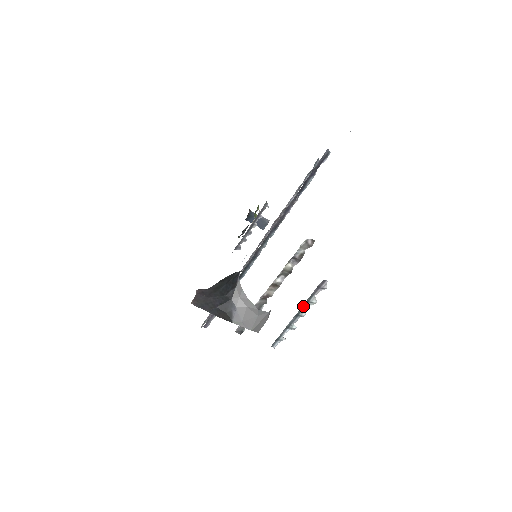
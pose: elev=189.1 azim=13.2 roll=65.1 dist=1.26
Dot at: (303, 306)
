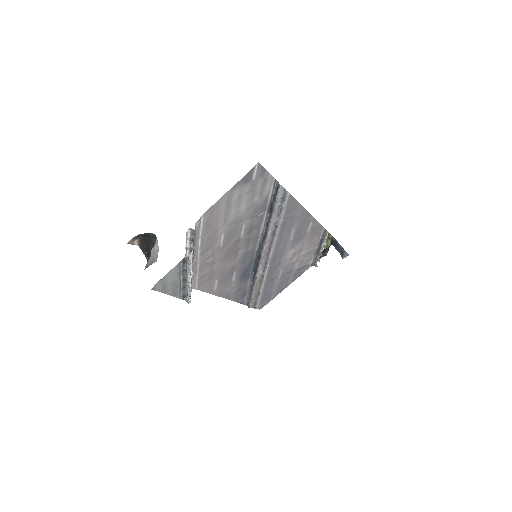
Dot at: (185, 274)
